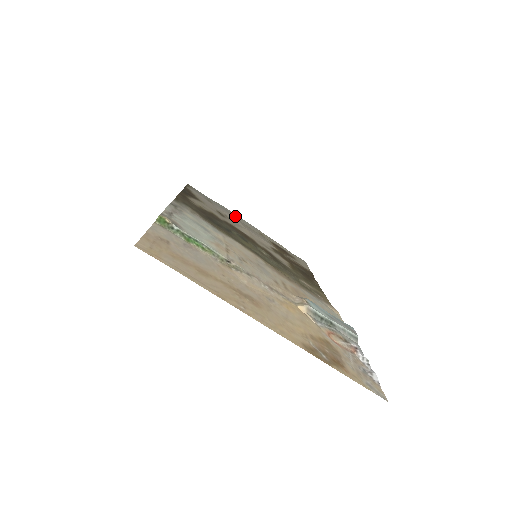
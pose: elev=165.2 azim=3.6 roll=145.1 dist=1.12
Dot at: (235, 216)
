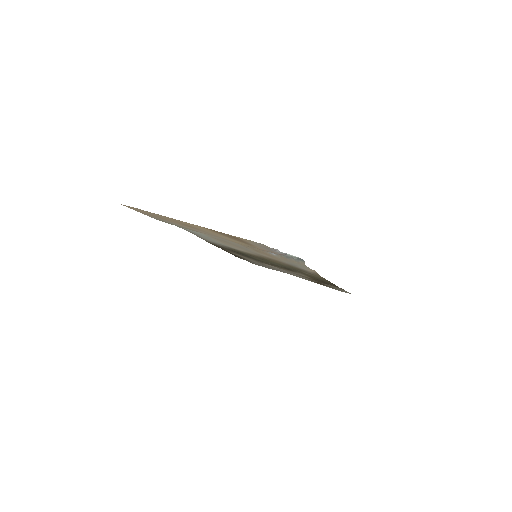
Dot at: occluded
